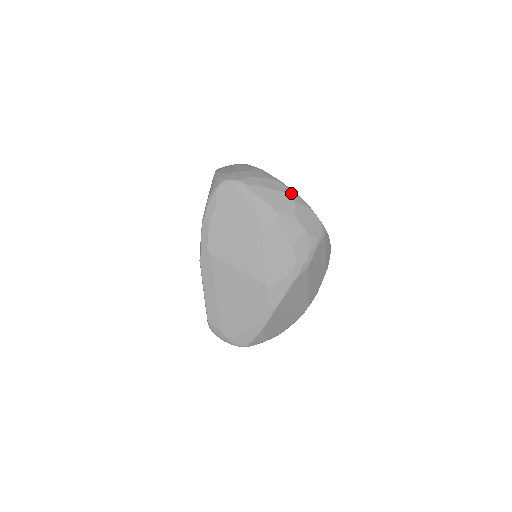
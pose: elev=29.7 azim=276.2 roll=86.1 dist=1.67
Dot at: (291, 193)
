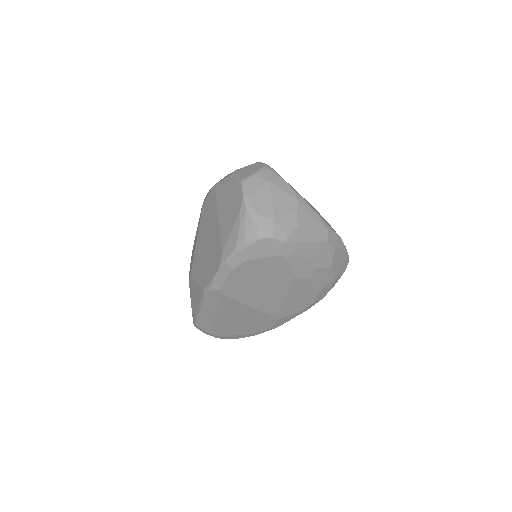
Dot at: (333, 238)
